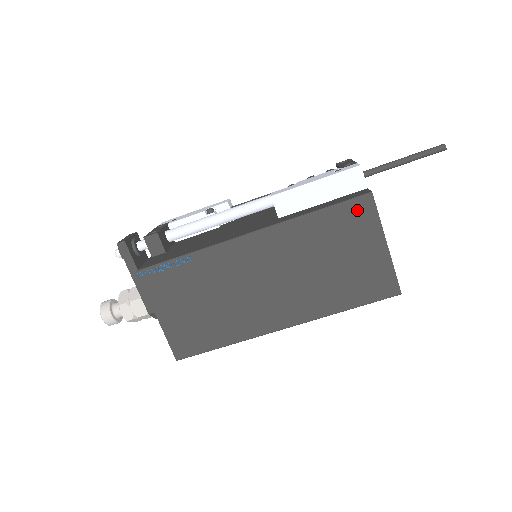
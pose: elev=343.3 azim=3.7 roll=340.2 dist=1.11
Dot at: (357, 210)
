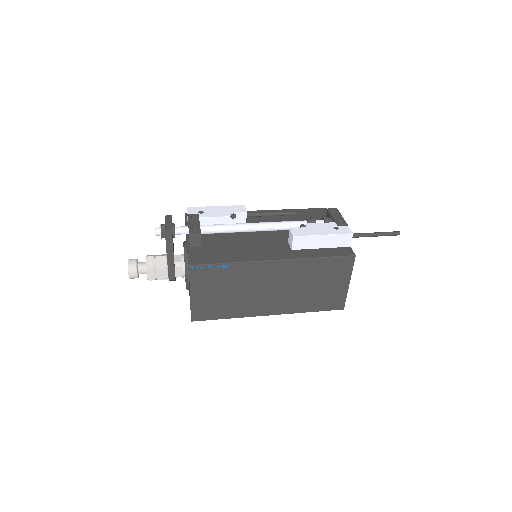
Dot at: (343, 263)
